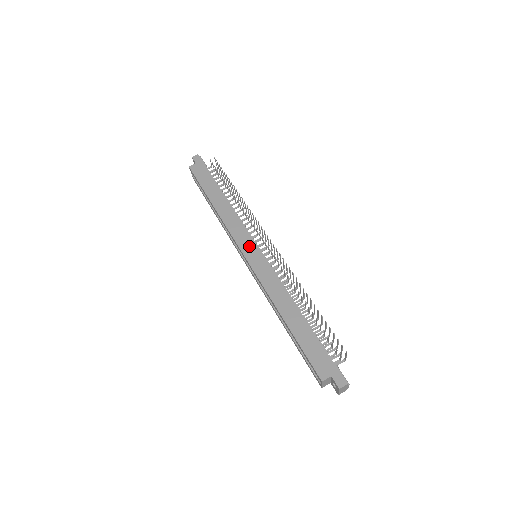
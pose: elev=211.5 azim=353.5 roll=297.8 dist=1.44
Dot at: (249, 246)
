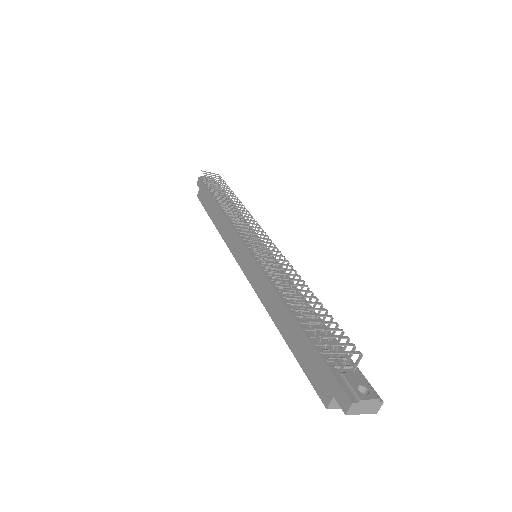
Dot at: (240, 252)
